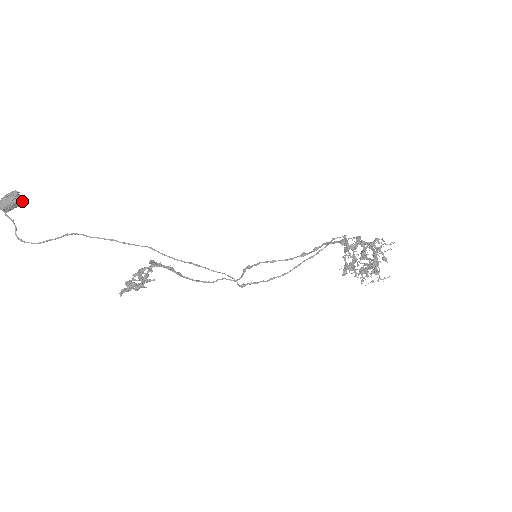
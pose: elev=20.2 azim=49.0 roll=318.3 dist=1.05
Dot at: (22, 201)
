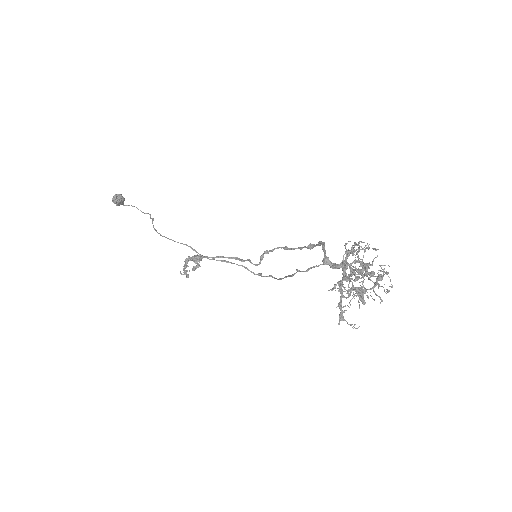
Dot at: (122, 200)
